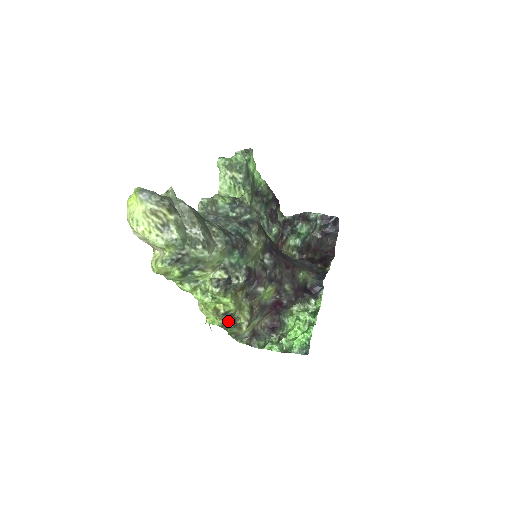
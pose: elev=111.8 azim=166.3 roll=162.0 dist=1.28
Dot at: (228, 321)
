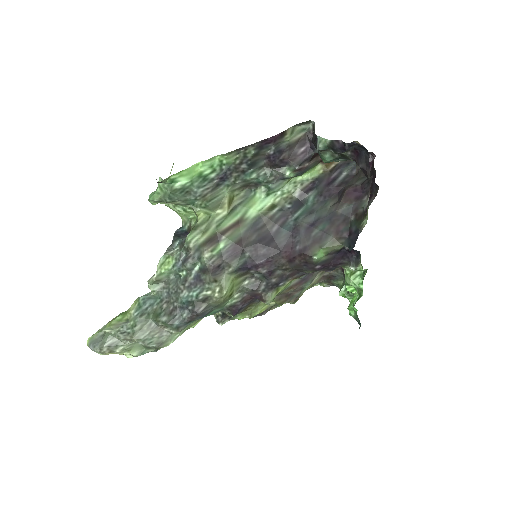
Dot at: (266, 312)
